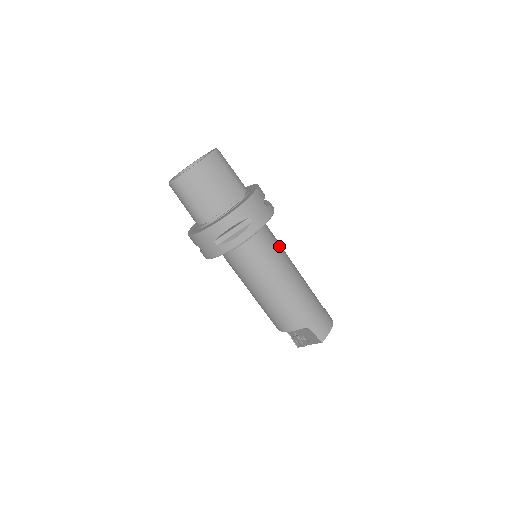
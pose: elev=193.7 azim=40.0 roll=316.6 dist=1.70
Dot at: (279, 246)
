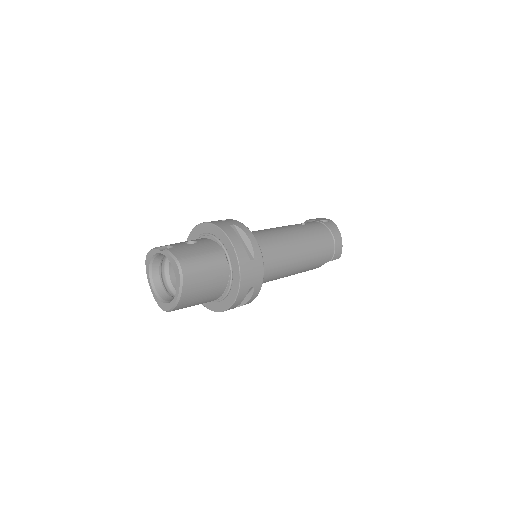
Dot at: (275, 249)
